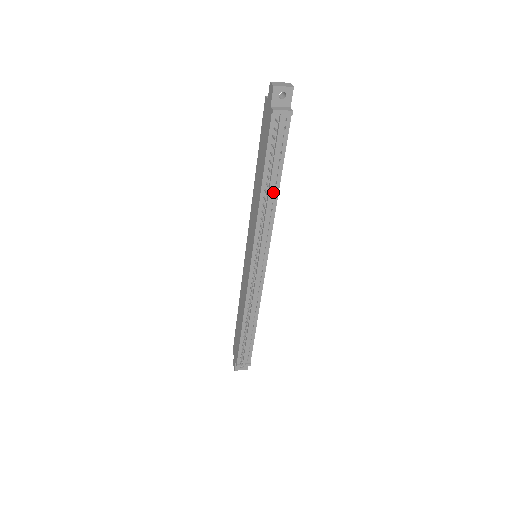
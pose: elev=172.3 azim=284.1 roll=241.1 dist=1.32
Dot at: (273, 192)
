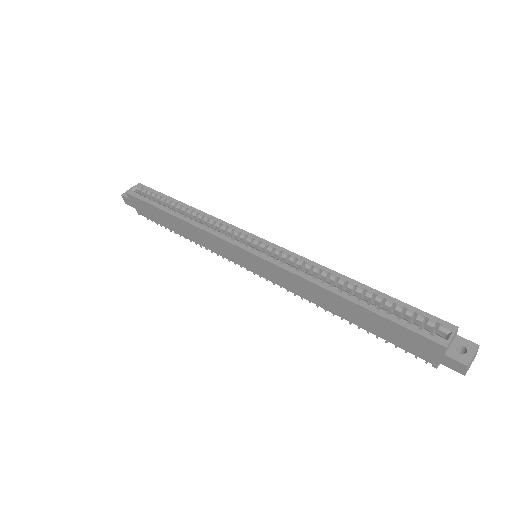
Dot at: occluded
